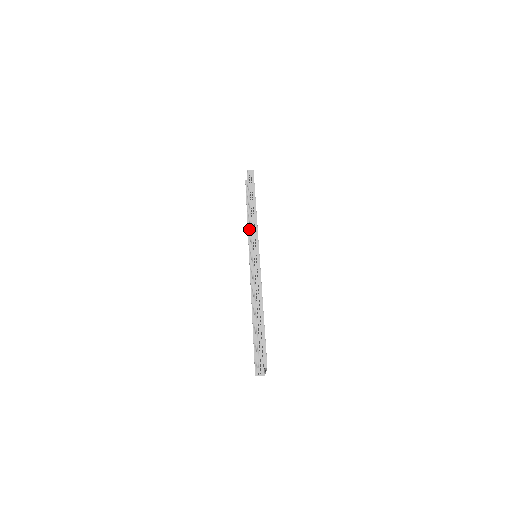
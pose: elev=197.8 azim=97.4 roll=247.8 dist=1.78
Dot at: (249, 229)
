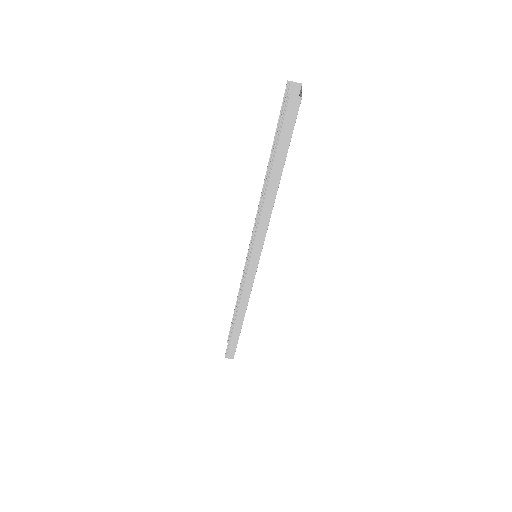
Dot at: (239, 302)
